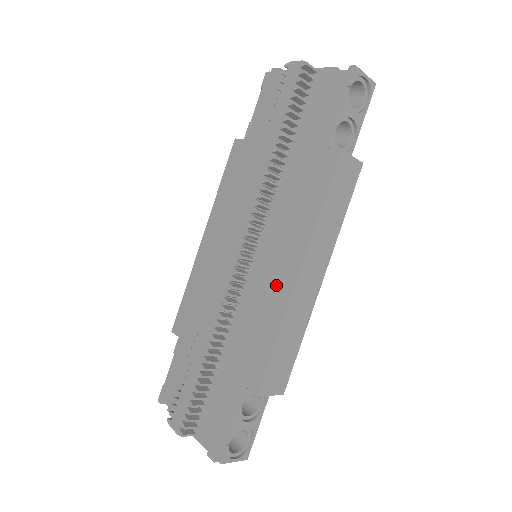
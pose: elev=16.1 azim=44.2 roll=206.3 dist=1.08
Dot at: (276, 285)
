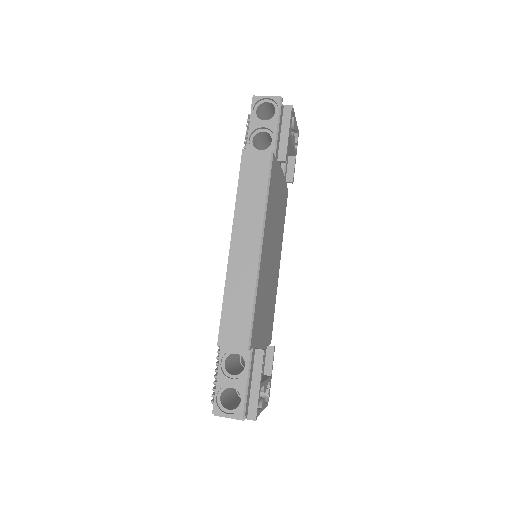
Dot at: occluded
